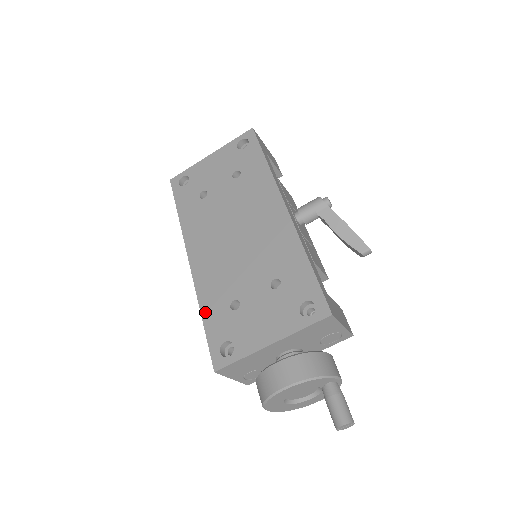
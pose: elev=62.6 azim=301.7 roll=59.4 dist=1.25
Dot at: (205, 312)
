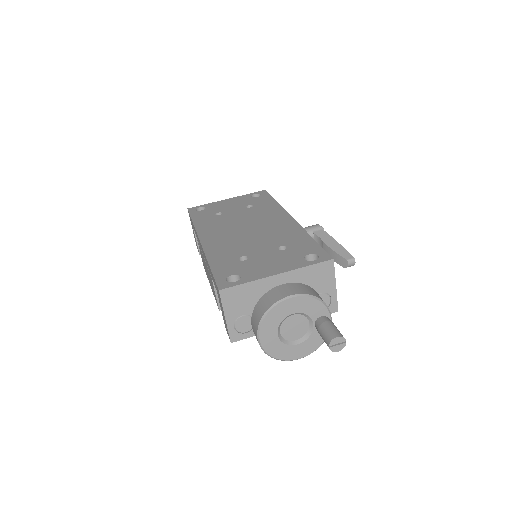
Dot at: (213, 262)
